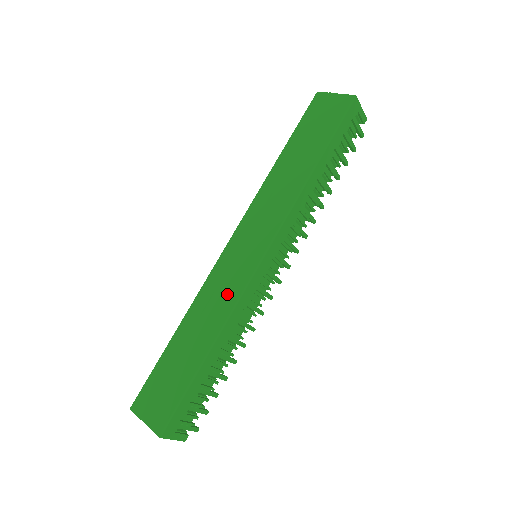
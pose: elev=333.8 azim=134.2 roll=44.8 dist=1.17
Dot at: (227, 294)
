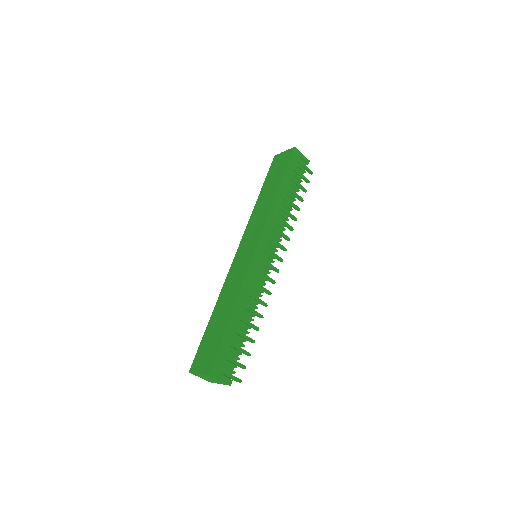
Dot at: (239, 278)
